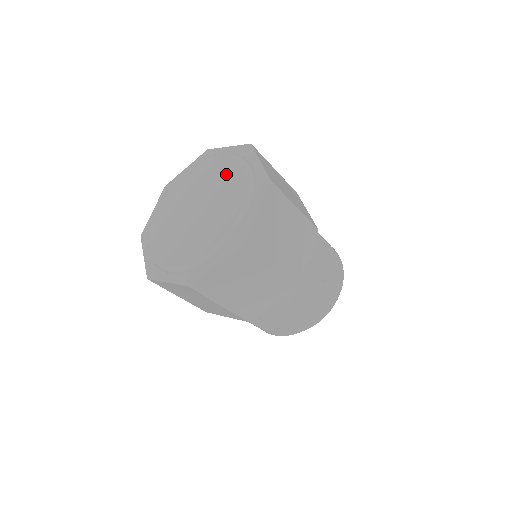
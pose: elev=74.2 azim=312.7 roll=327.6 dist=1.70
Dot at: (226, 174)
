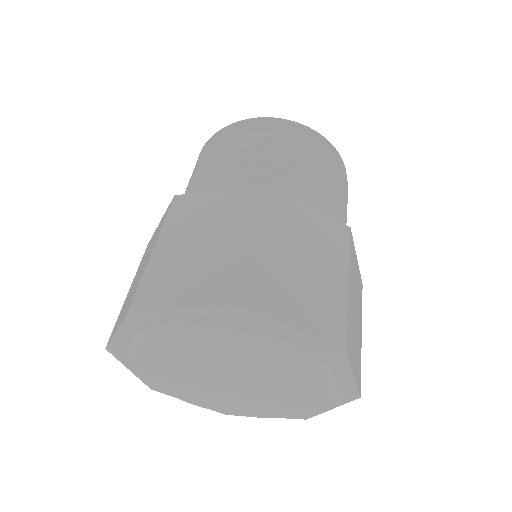
Dot at: (245, 354)
